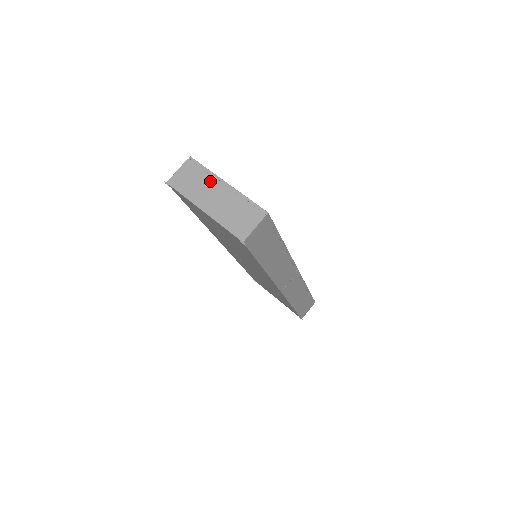
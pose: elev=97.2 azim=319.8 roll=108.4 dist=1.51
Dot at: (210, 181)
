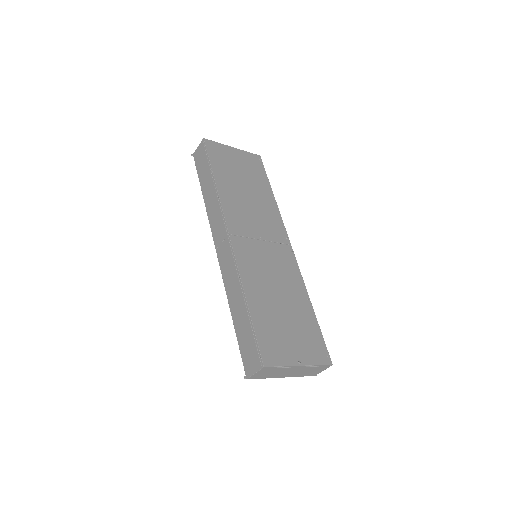
Dot at: (286, 370)
